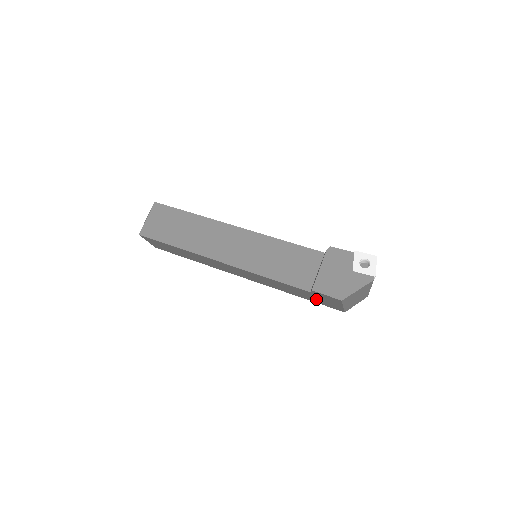
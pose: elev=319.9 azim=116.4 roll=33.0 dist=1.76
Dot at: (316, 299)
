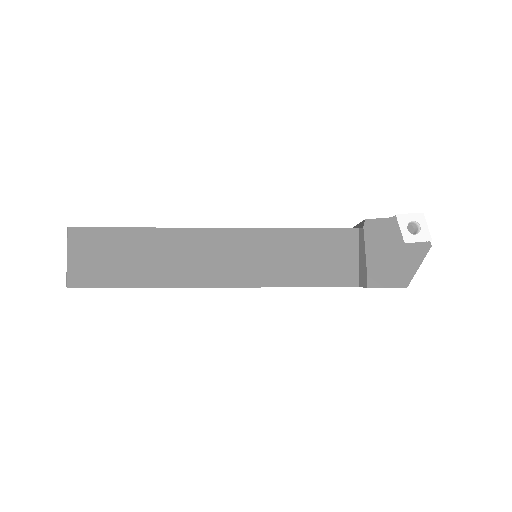
Dot at: occluded
